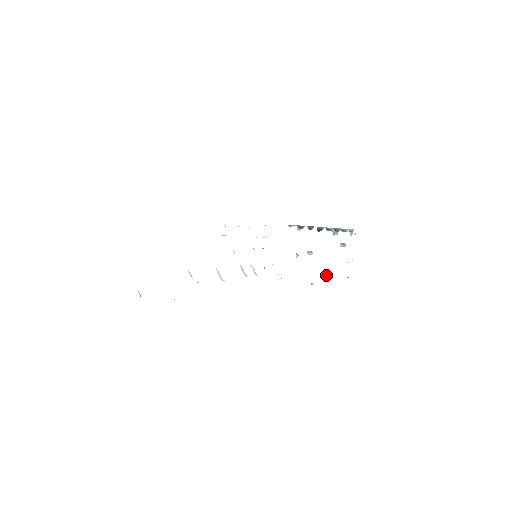
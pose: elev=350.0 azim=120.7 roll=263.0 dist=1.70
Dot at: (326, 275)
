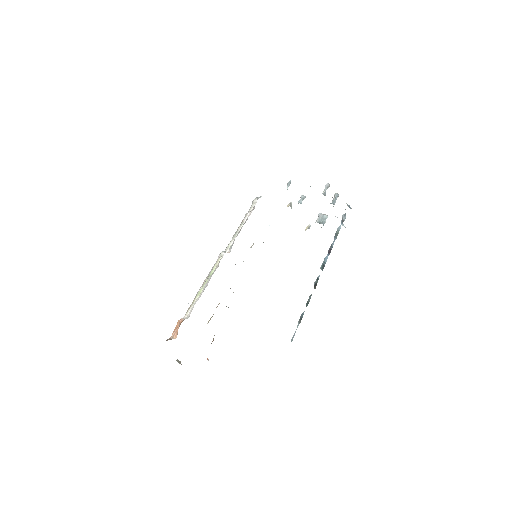
Dot at: (322, 218)
